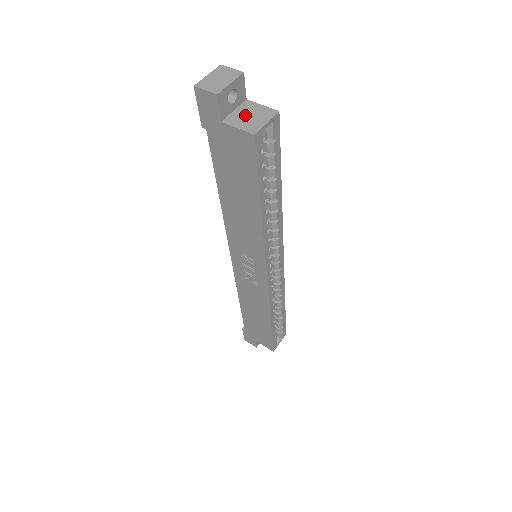
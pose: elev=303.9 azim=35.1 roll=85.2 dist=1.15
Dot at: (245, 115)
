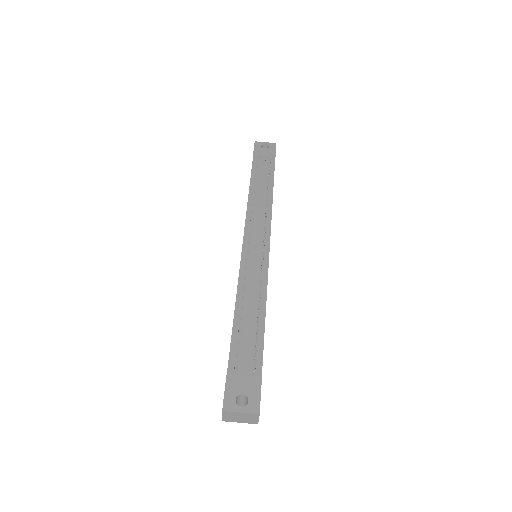
Dot at: occluded
